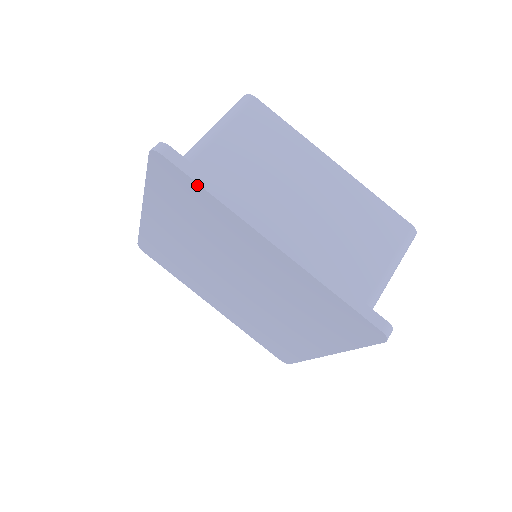
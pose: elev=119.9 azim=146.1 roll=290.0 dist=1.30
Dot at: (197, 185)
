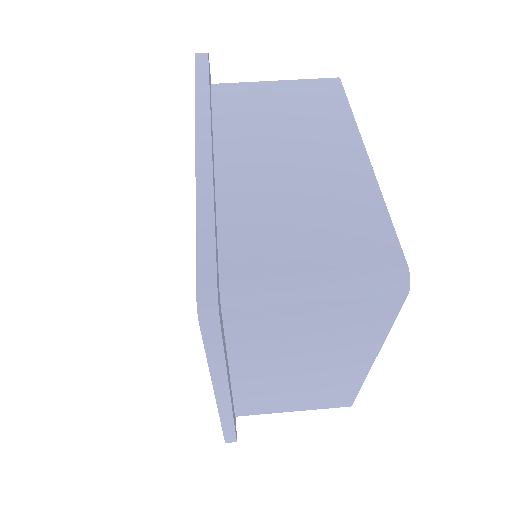
Dot at: (196, 83)
